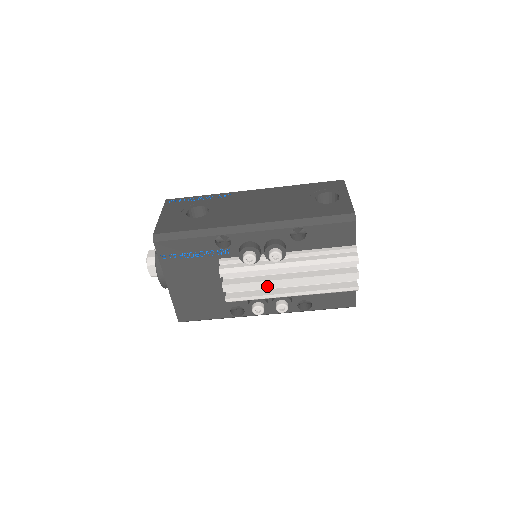
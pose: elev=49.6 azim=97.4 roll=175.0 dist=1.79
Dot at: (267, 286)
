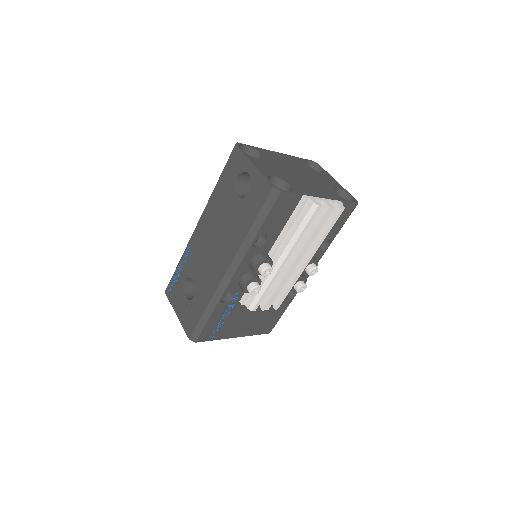
Dot at: (287, 280)
